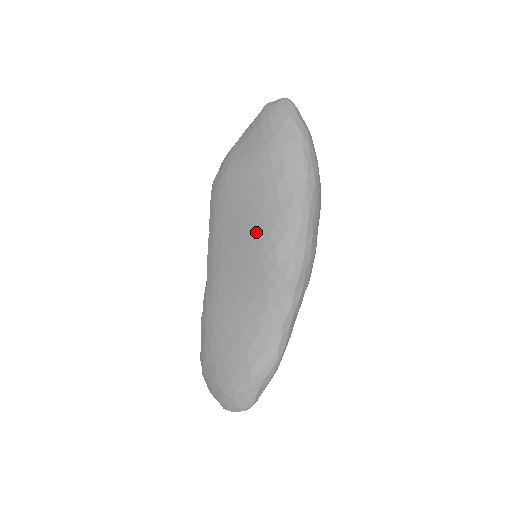
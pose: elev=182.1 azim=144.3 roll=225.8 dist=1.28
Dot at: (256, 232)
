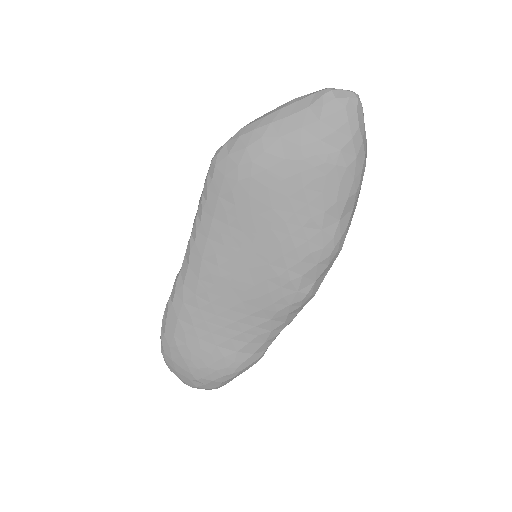
Dot at: (282, 253)
